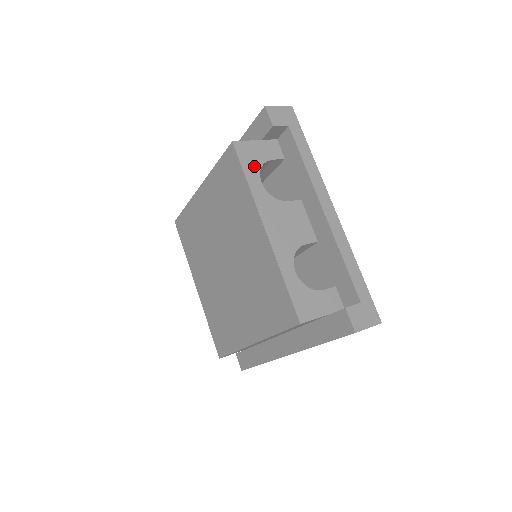
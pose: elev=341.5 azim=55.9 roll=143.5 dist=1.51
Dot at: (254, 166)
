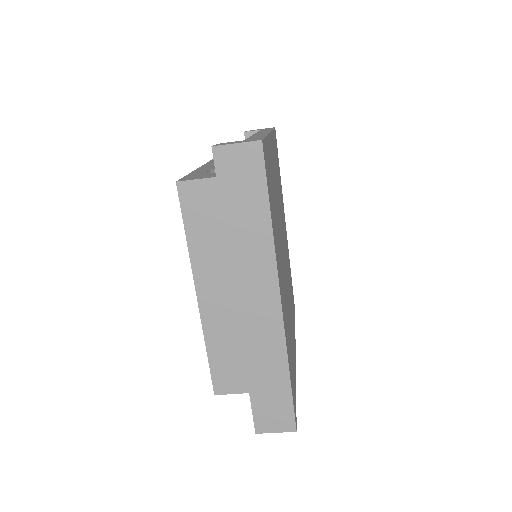
Dot at: occluded
